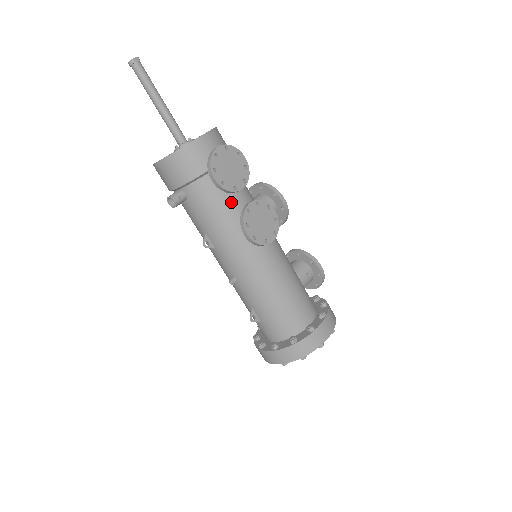
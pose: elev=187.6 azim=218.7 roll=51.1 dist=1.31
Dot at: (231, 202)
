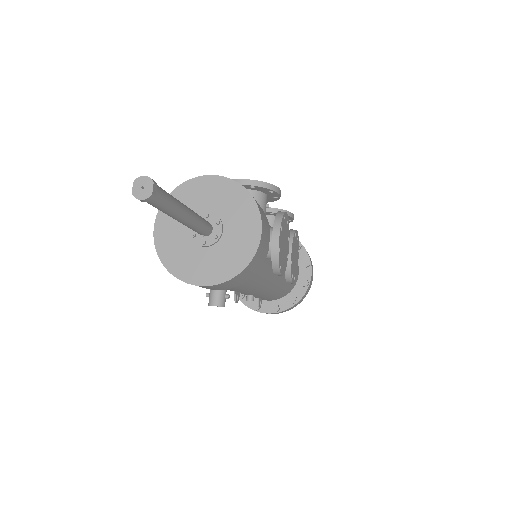
Dot at: occluded
